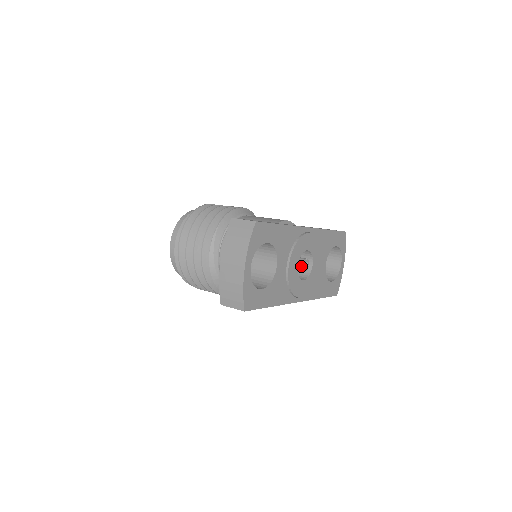
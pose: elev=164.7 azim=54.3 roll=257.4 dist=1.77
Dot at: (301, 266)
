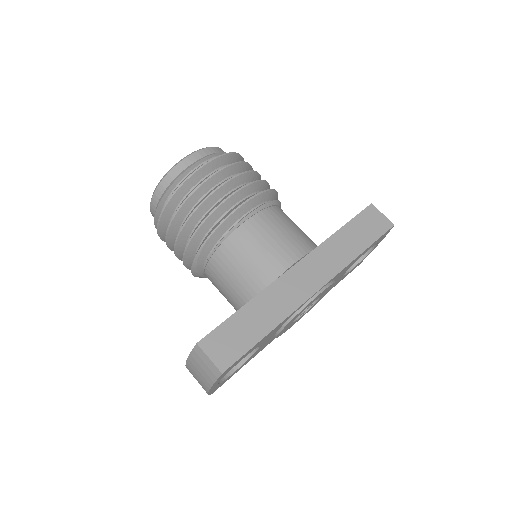
Dot at: occluded
